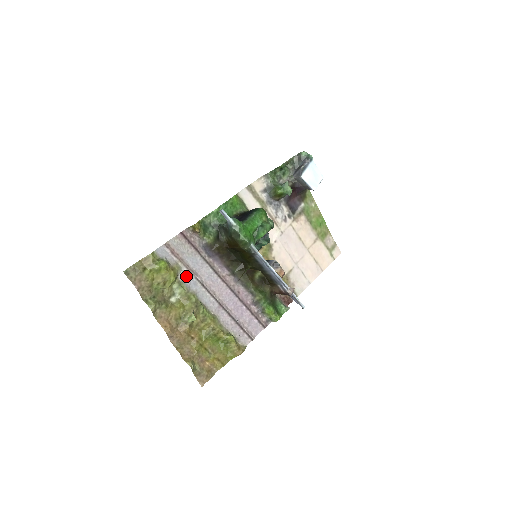
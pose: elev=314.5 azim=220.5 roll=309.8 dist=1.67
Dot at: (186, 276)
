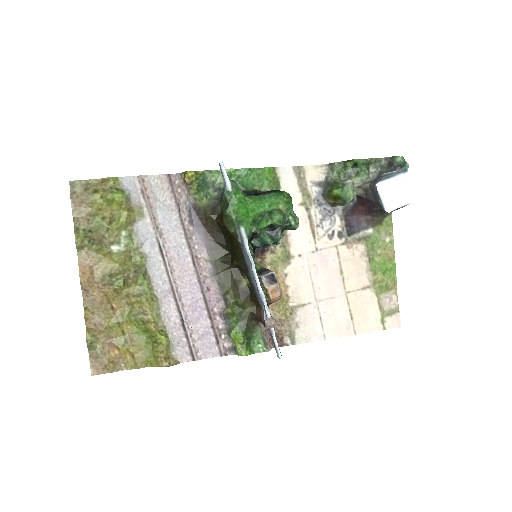
Dot at: (145, 229)
